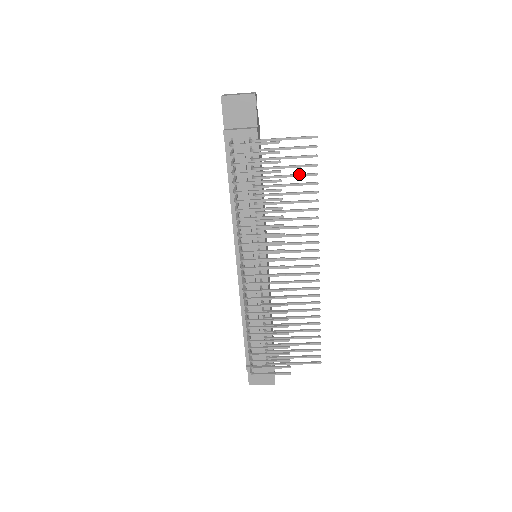
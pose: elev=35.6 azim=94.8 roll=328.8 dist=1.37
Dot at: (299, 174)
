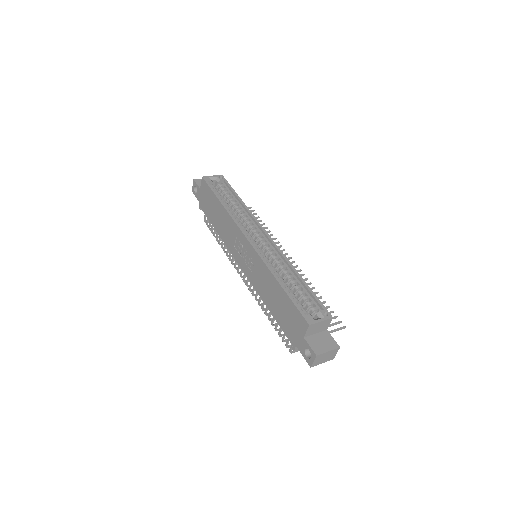
Dot at: occluded
